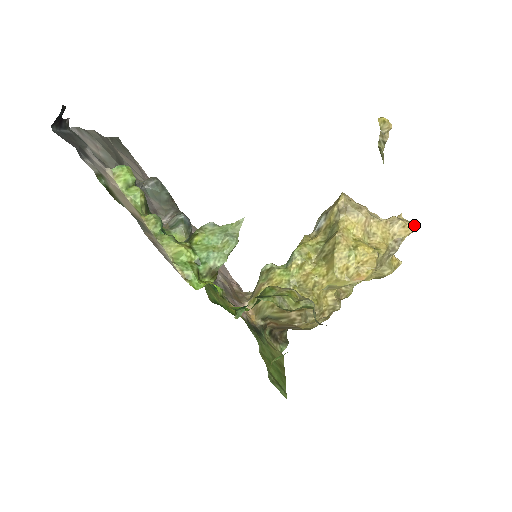
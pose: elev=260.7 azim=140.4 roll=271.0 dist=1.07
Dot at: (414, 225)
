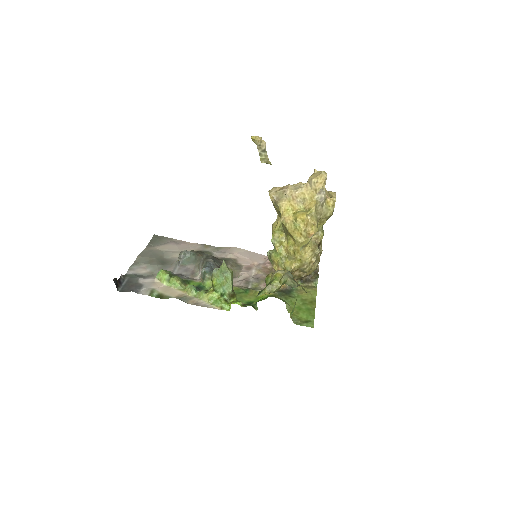
Dot at: (324, 174)
